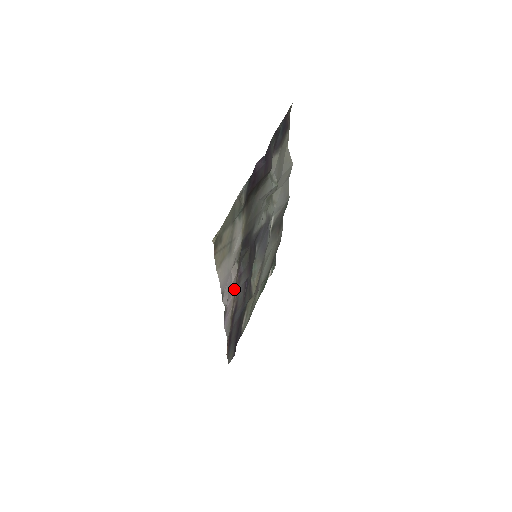
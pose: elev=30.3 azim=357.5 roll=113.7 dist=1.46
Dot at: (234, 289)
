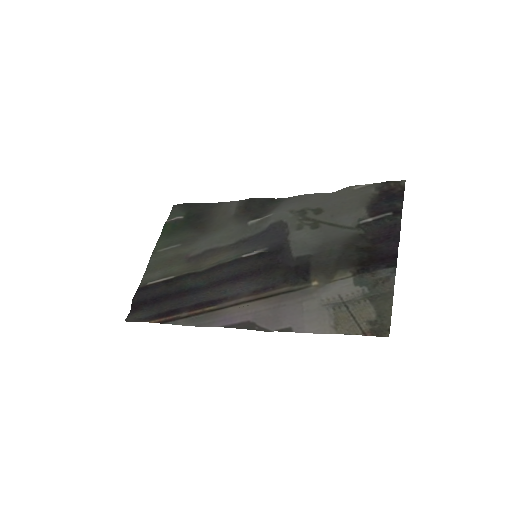
Dot at: (260, 304)
